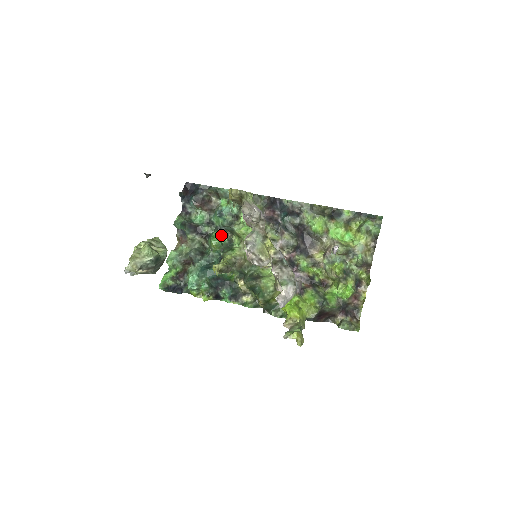
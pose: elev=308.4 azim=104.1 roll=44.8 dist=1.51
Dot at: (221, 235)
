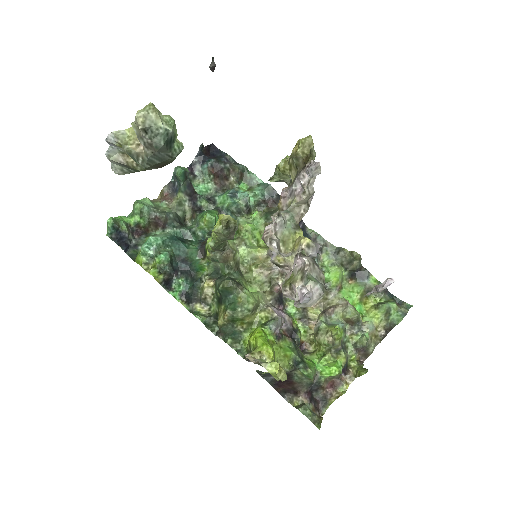
Dot at: occluded
